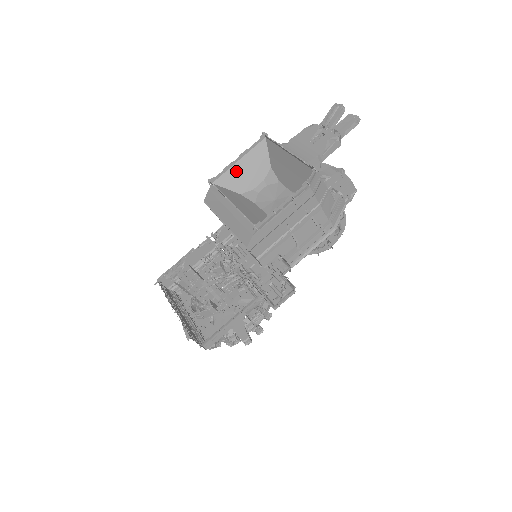
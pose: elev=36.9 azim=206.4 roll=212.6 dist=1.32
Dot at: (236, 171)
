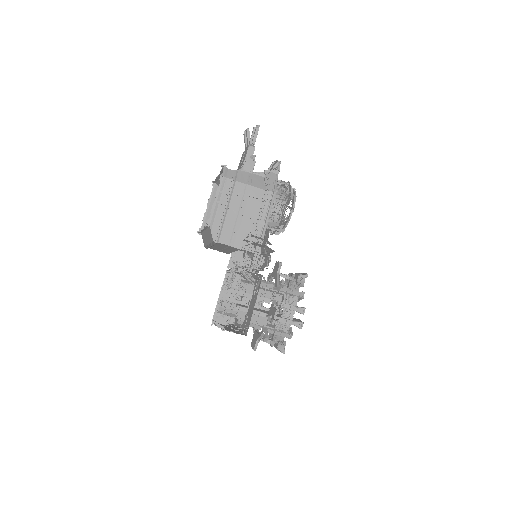
Dot at: occluded
